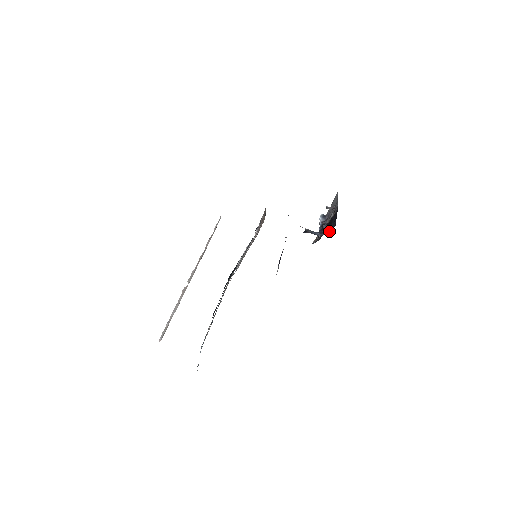
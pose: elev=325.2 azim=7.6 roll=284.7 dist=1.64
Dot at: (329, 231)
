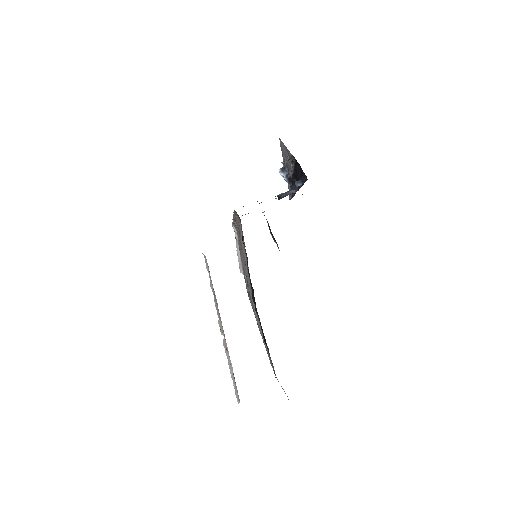
Dot at: occluded
